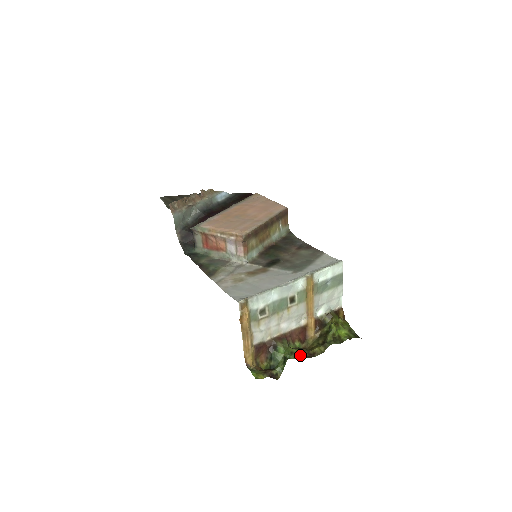
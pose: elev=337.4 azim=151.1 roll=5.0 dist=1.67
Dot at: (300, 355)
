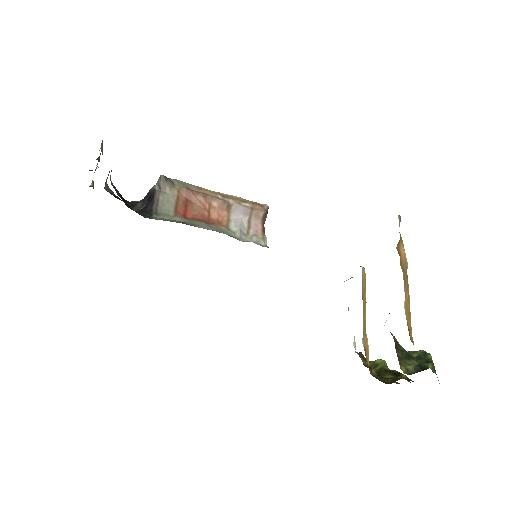
Dot at: occluded
